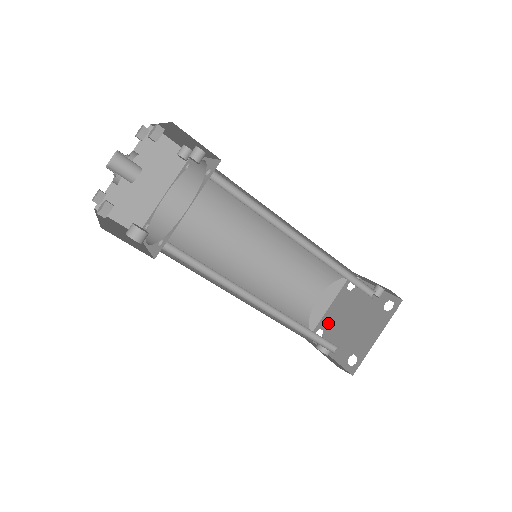
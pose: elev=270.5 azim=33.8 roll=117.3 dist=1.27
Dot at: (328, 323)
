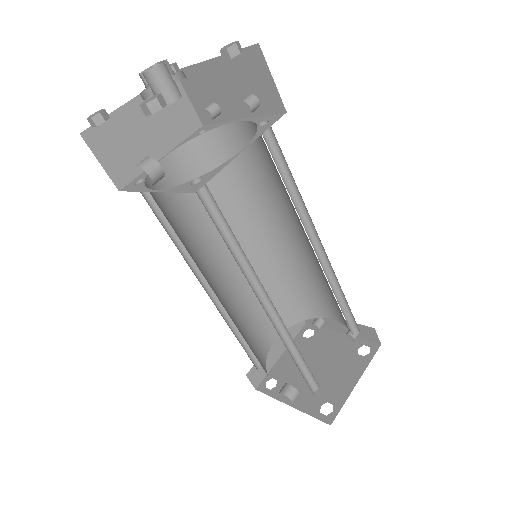
Dot at: (283, 372)
